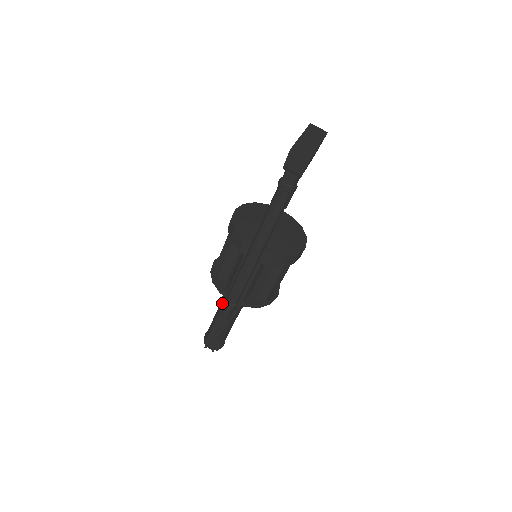
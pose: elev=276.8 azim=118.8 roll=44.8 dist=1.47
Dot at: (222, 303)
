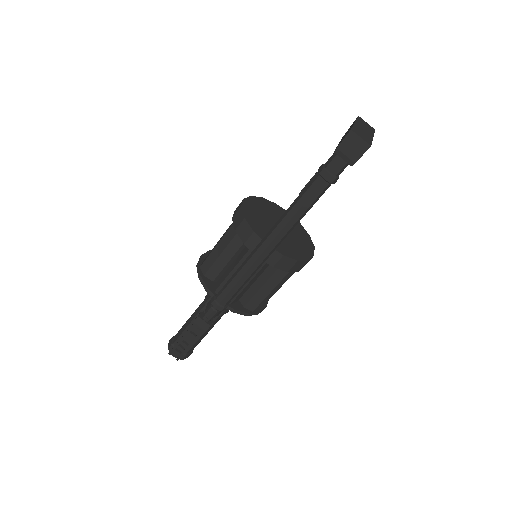
Dot at: (204, 304)
